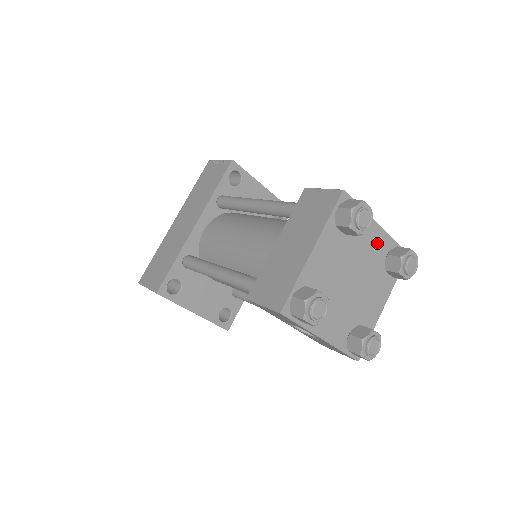
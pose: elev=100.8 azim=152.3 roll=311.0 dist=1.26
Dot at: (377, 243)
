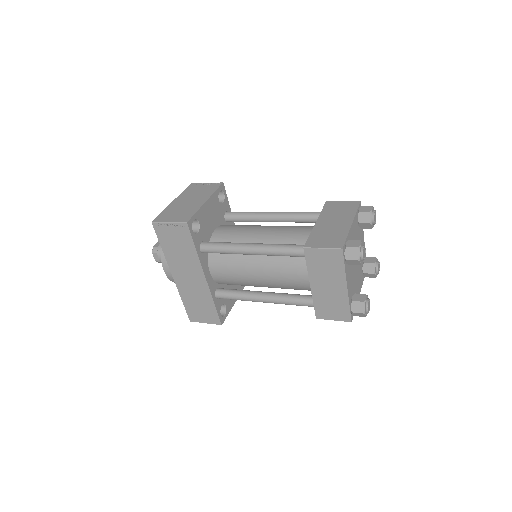
Dot at: (354, 229)
